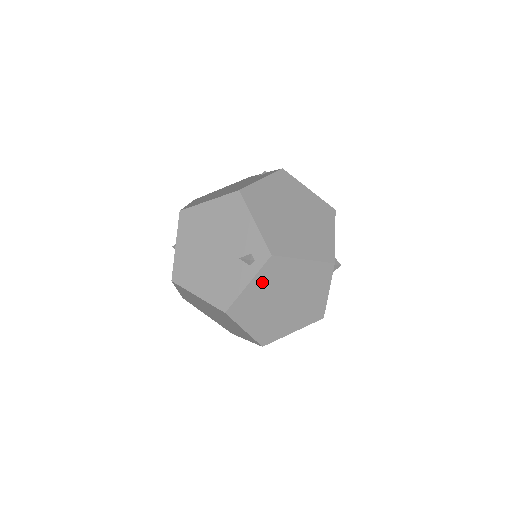
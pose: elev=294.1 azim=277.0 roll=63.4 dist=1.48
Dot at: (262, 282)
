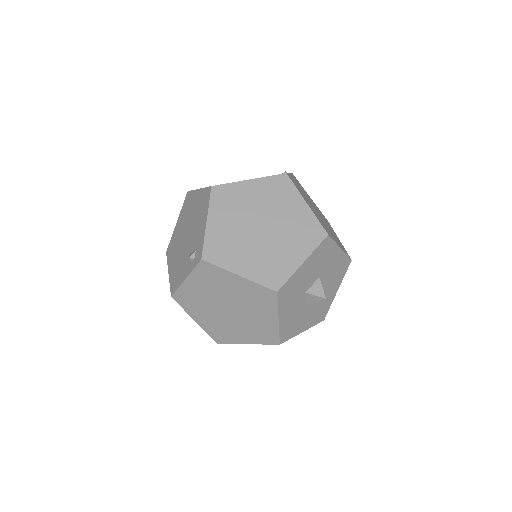
Dot at: (199, 282)
